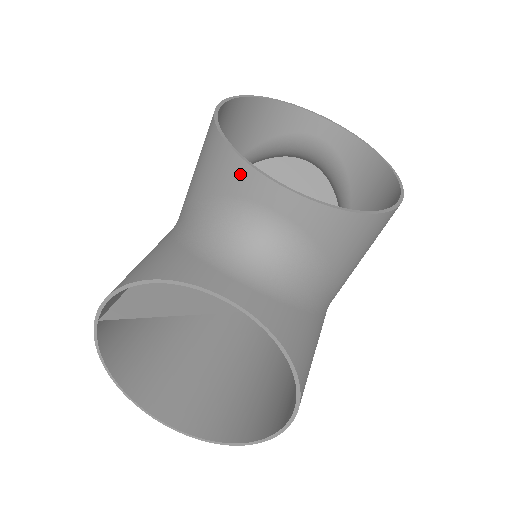
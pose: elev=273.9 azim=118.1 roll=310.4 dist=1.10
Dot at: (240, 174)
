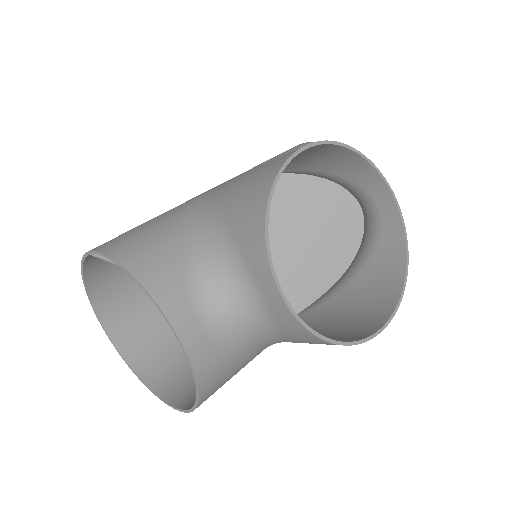
Dot at: (257, 248)
